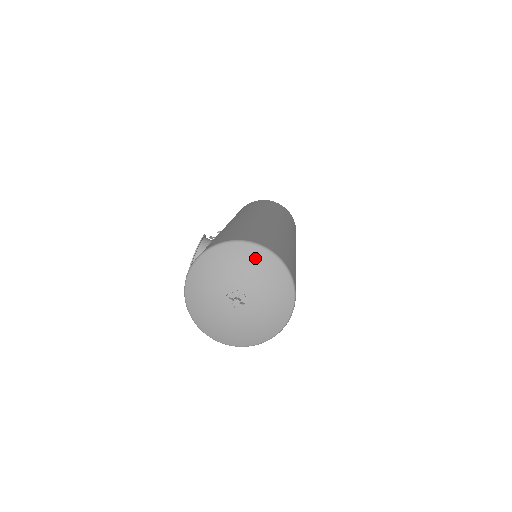
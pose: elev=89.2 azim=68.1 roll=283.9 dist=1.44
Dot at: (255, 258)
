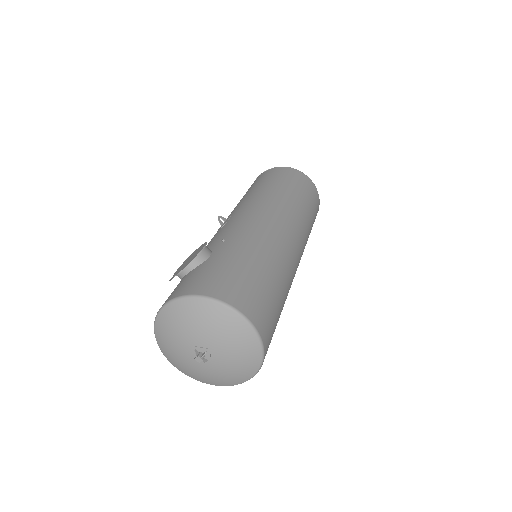
Dot at: (235, 329)
